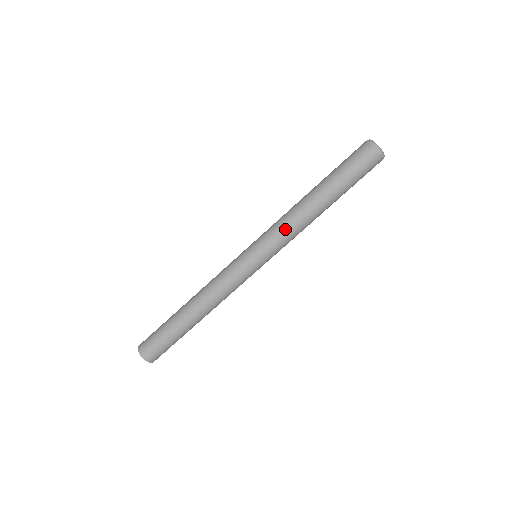
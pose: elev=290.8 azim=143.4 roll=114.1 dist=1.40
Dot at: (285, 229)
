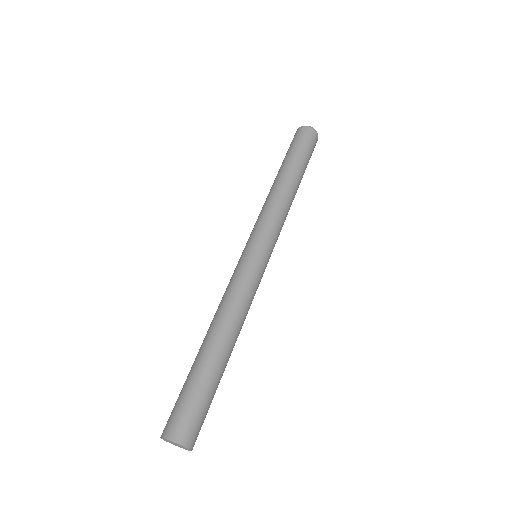
Dot at: (272, 212)
